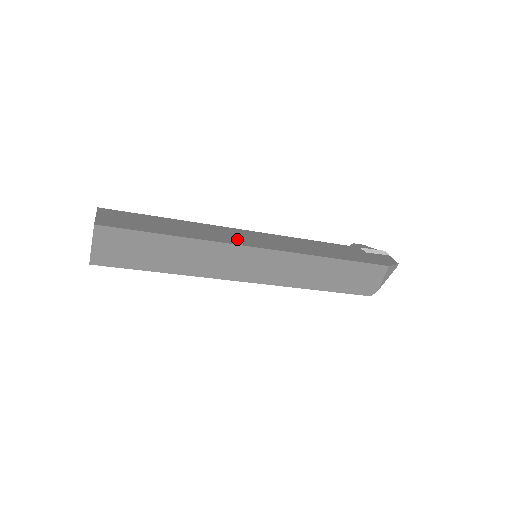
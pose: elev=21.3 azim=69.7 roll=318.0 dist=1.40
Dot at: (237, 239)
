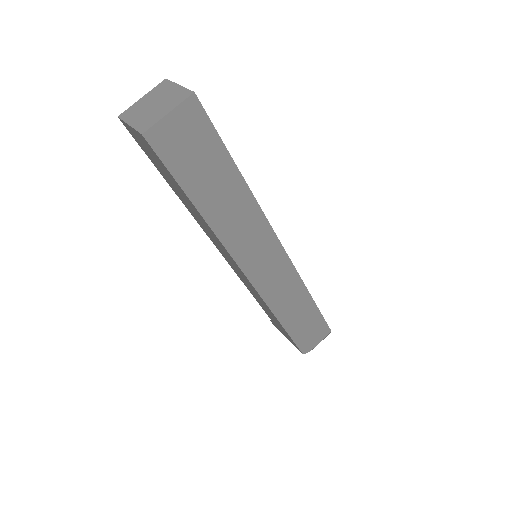
Dot at: occluded
